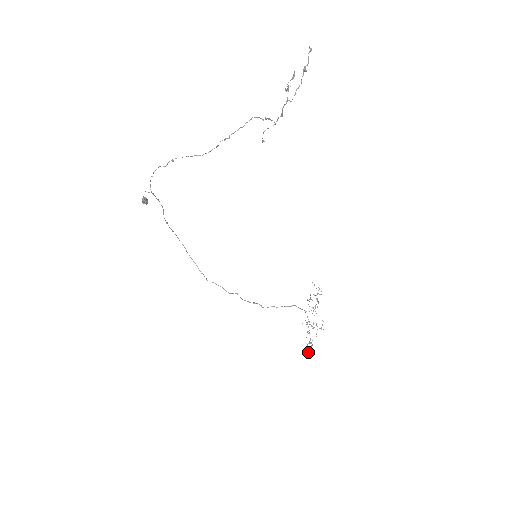
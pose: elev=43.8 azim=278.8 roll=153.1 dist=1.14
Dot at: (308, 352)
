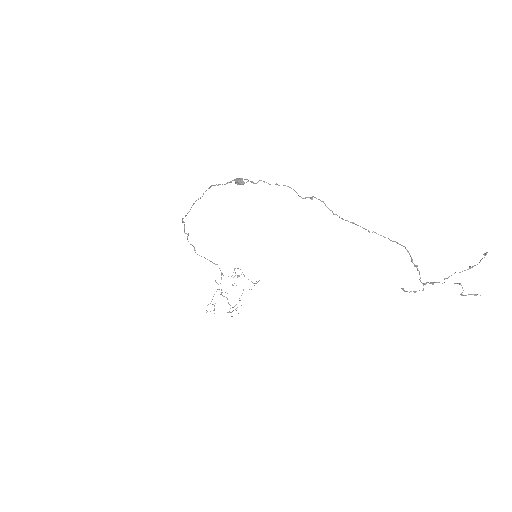
Dot at: occluded
